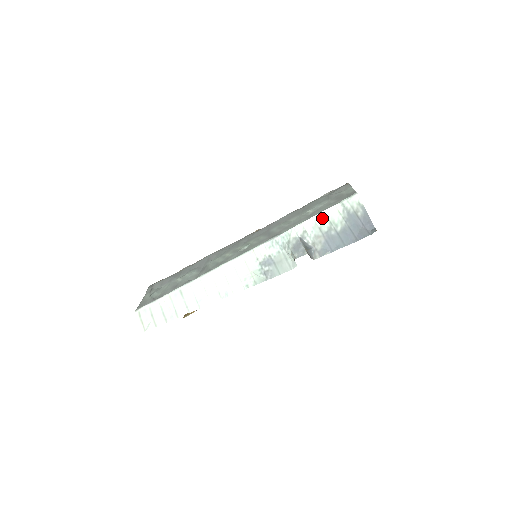
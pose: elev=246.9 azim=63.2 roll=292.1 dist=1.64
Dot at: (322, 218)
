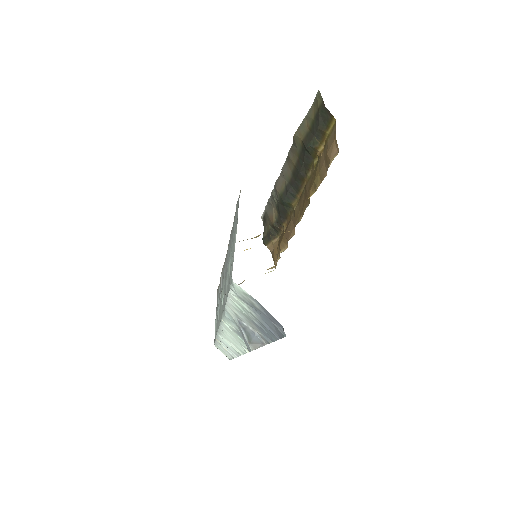
Dot at: (234, 304)
